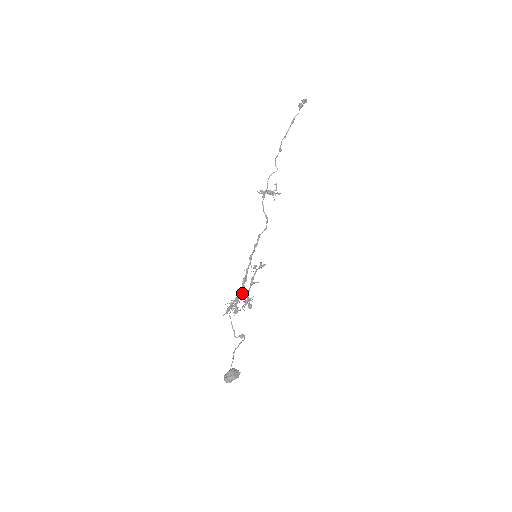
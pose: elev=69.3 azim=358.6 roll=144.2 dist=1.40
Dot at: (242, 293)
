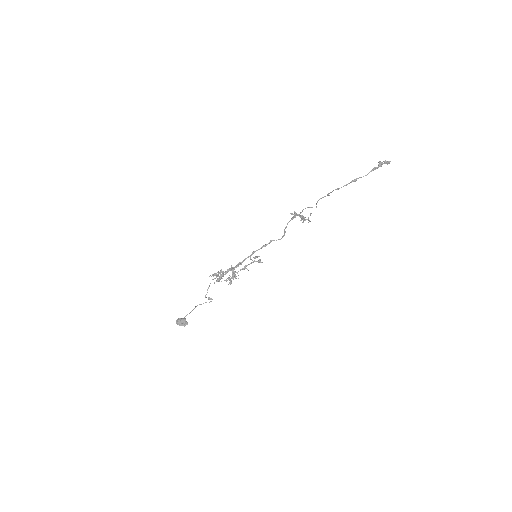
Dot at: (232, 271)
